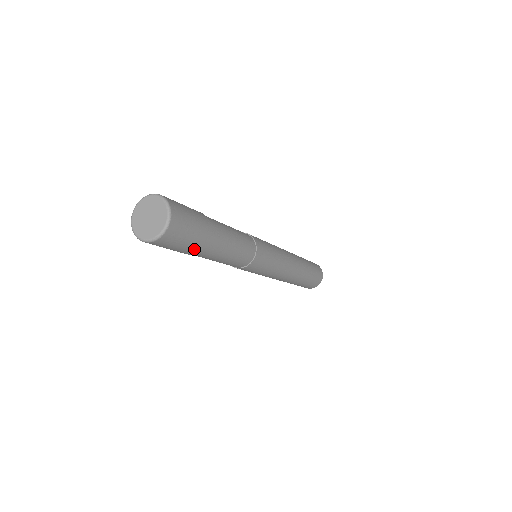
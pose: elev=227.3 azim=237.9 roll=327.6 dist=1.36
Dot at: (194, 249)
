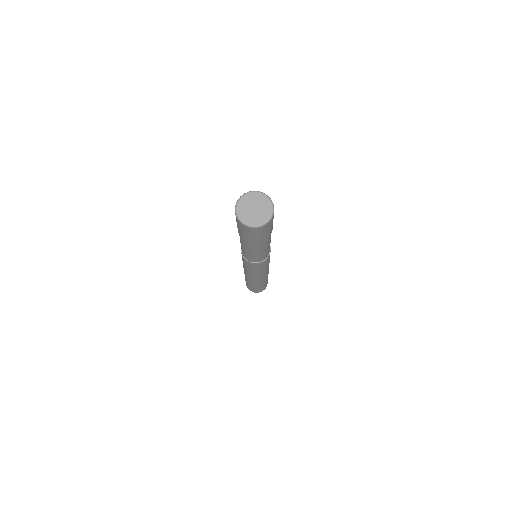
Dot at: (252, 241)
